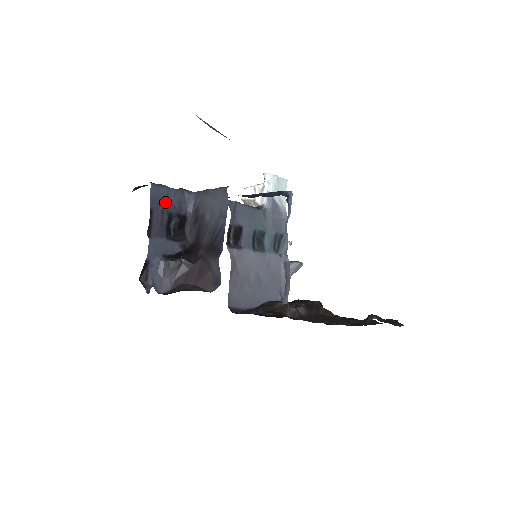
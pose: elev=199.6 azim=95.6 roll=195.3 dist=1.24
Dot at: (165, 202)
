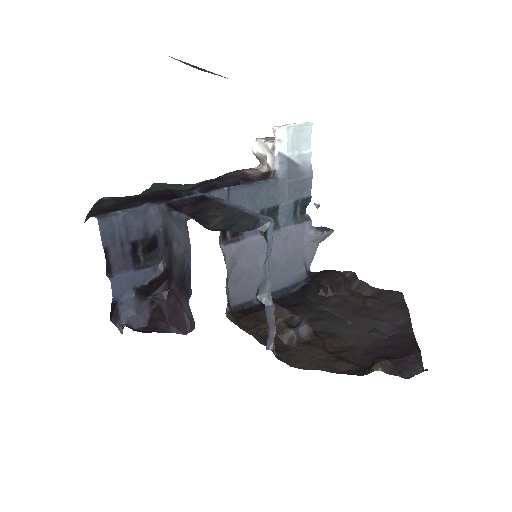
Dot at: (123, 232)
